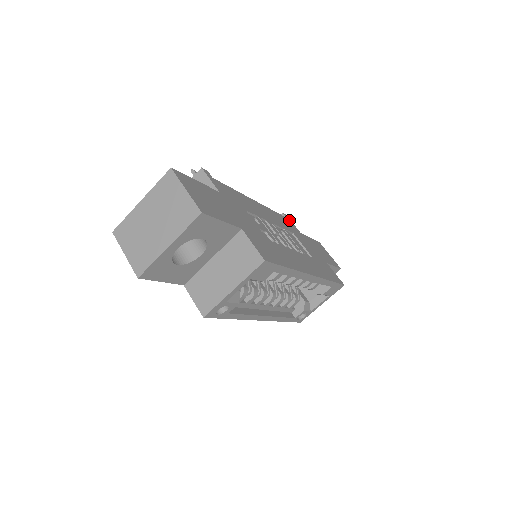
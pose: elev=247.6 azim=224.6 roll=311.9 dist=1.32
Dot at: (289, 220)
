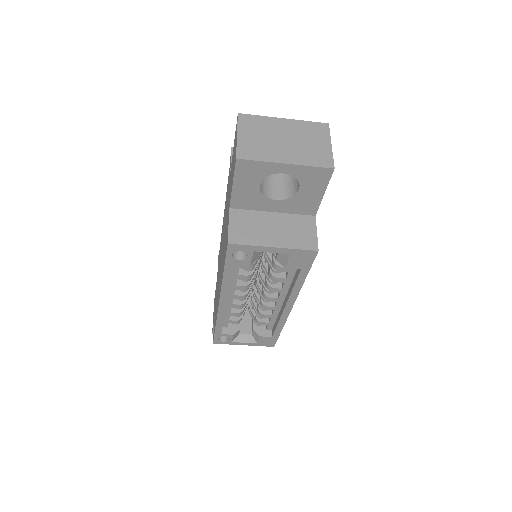
Dot at: occluded
